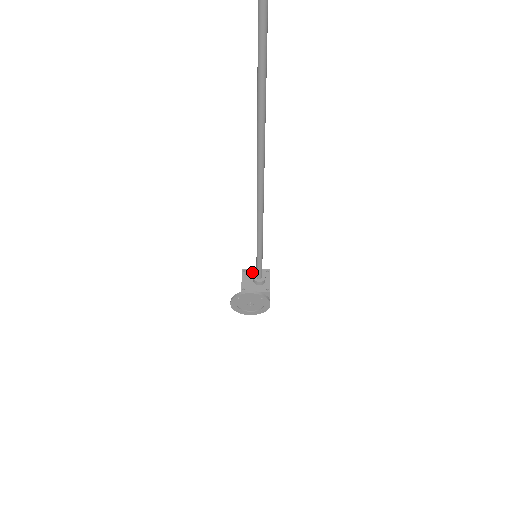
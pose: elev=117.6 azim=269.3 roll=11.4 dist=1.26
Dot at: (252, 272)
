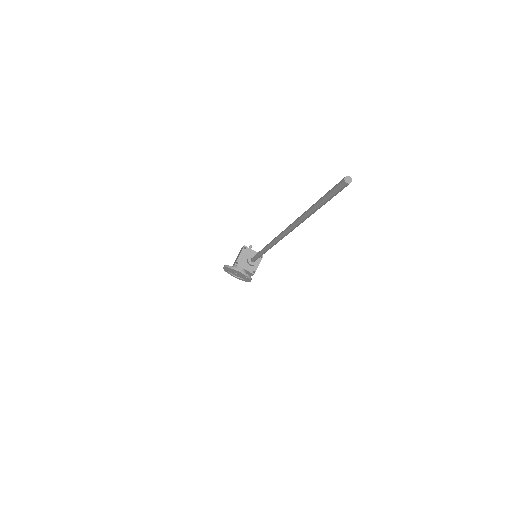
Dot at: (250, 252)
